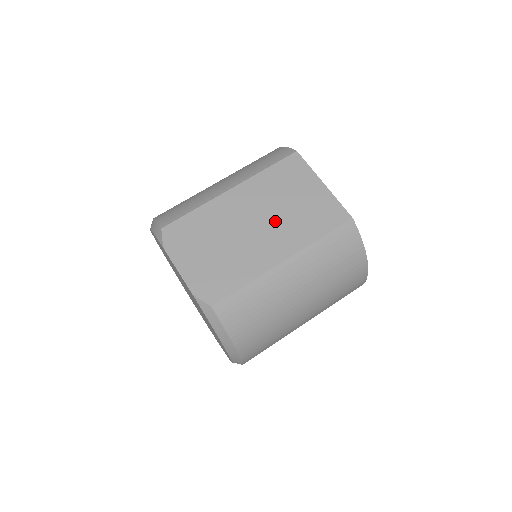
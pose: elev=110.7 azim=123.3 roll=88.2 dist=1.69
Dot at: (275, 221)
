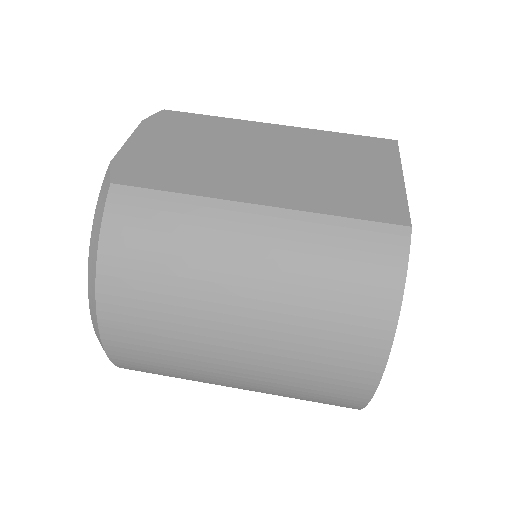
Dot at: (294, 169)
